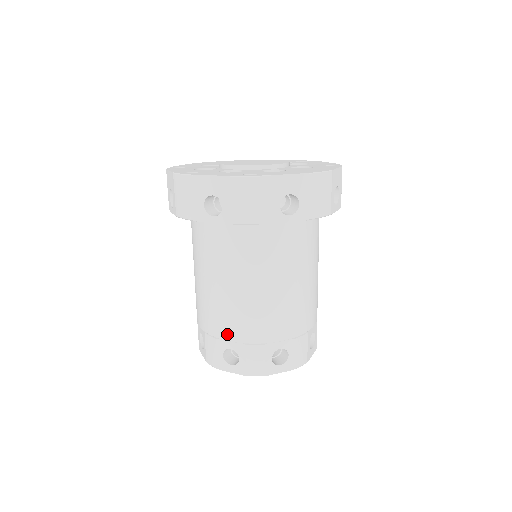
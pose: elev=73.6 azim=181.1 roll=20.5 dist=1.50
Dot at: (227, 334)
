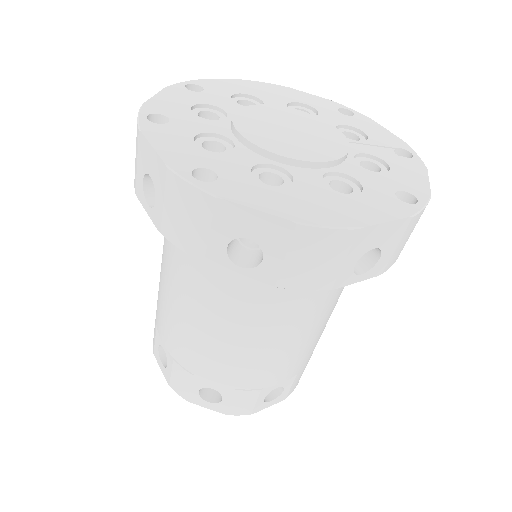
Dot at: (162, 334)
